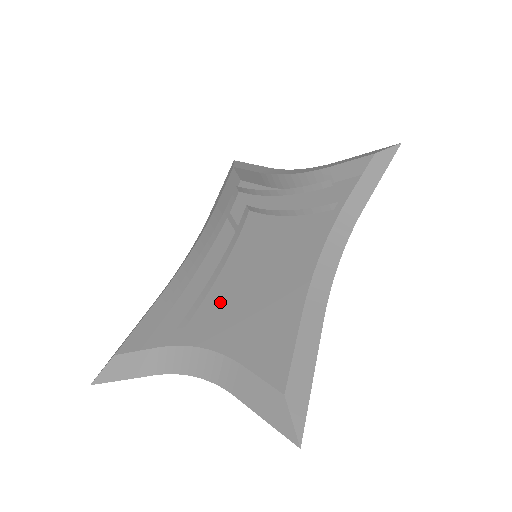
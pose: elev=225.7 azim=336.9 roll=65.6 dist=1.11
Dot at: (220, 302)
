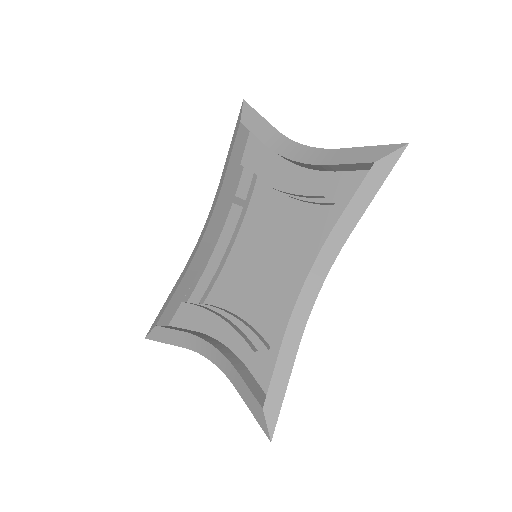
Dot at: (231, 283)
